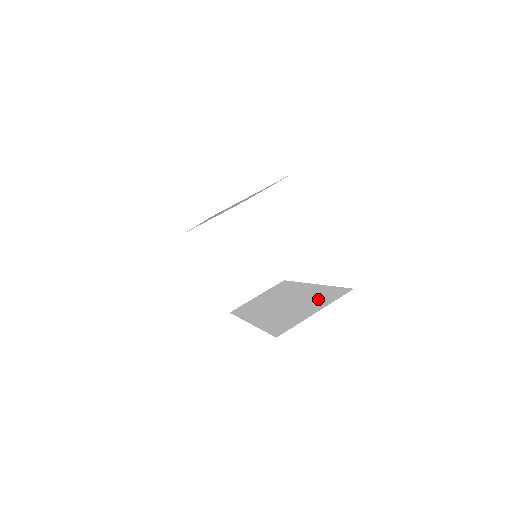
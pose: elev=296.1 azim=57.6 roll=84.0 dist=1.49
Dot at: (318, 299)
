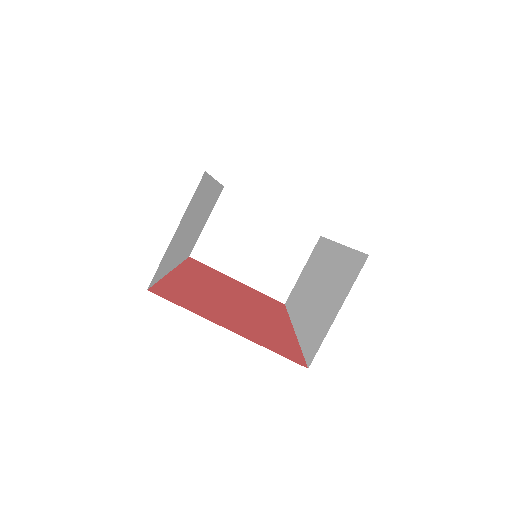
Dot at: (340, 280)
